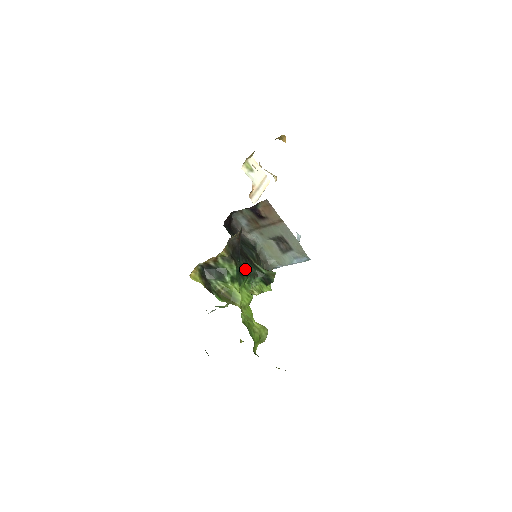
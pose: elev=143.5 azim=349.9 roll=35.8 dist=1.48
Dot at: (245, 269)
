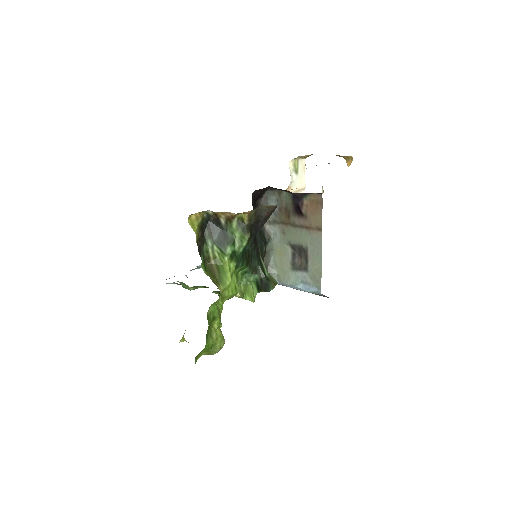
Dot at: (249, 255)
